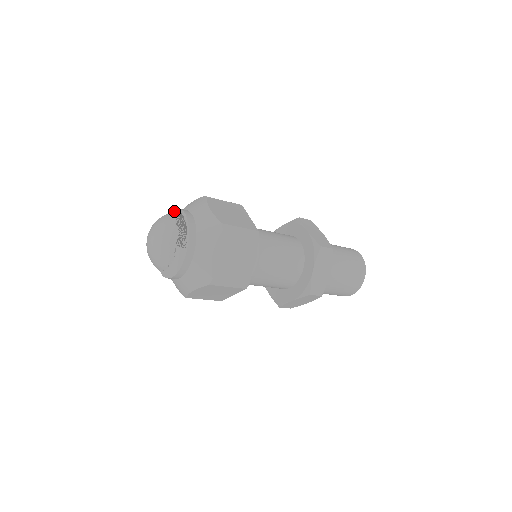
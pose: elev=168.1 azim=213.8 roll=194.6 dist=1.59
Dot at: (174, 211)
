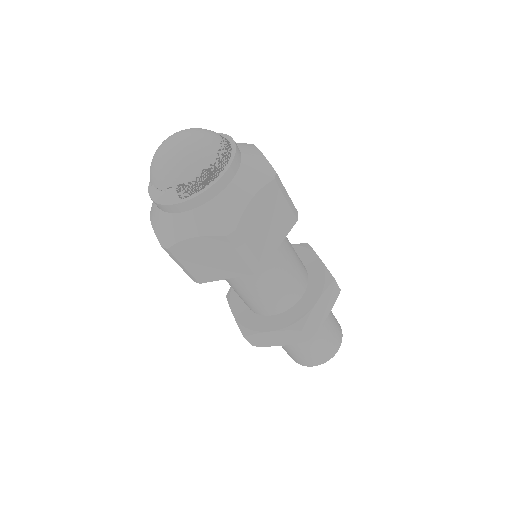
Dot at: (233, 146)
